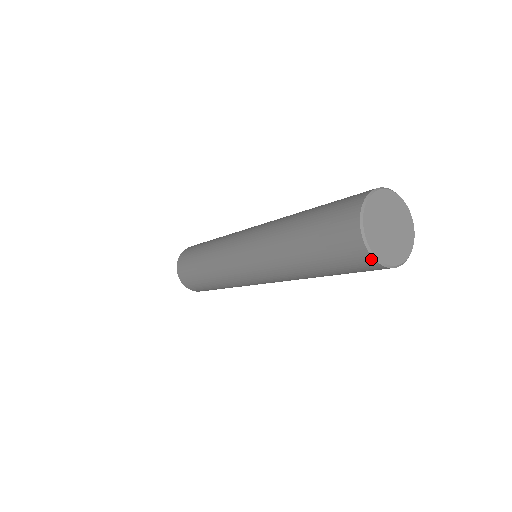
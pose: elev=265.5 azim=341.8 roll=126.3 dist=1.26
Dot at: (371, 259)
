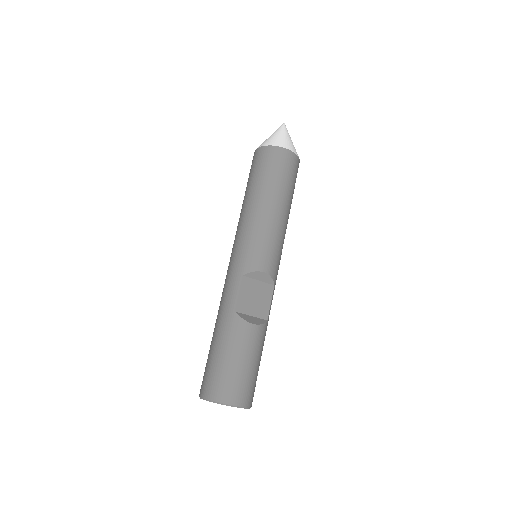
Dot at: occluded
